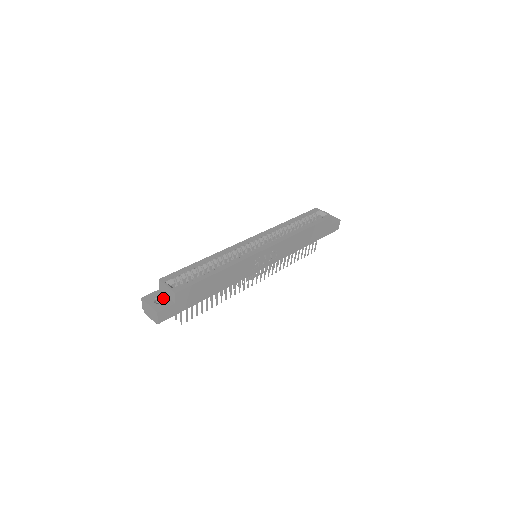
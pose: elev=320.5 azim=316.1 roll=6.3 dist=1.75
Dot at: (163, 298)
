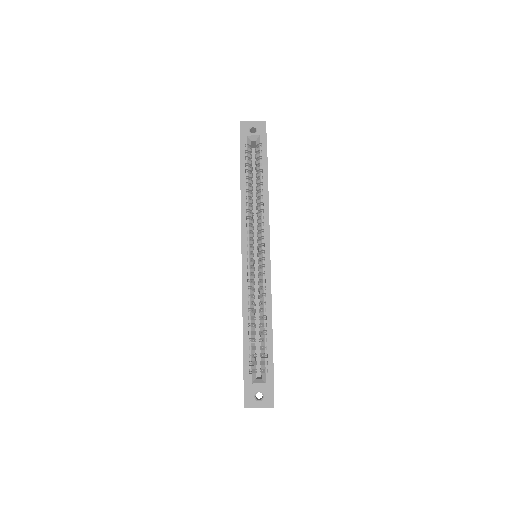
Dot at: (259, 390)
